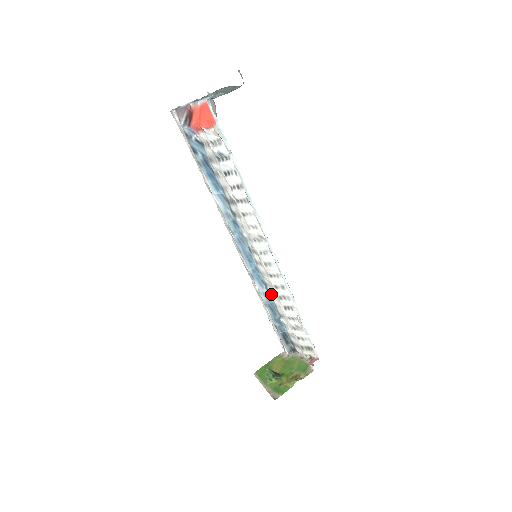
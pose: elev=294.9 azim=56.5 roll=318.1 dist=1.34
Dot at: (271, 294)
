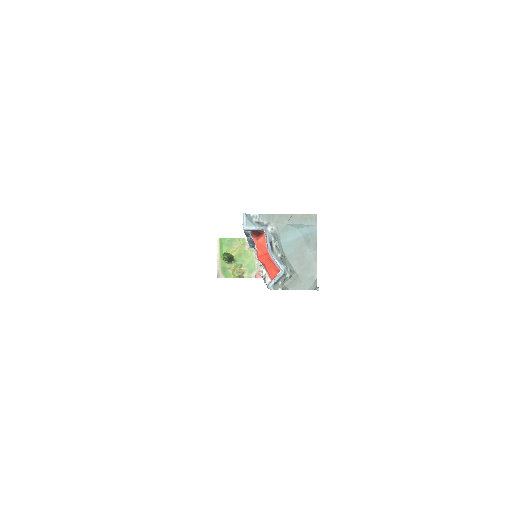
Dot at: occluded
